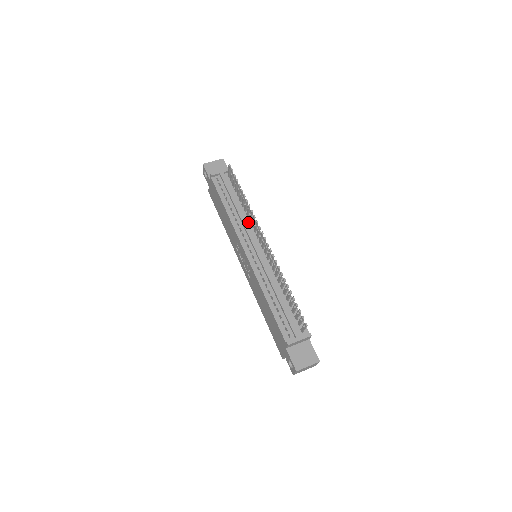
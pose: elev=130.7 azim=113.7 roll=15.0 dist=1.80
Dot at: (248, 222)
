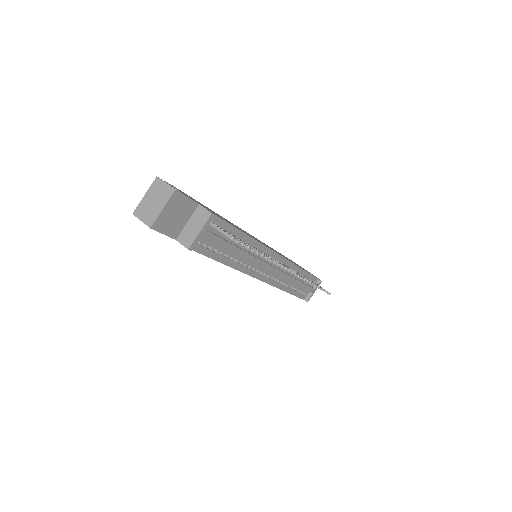
Dot at: (254, 253)
